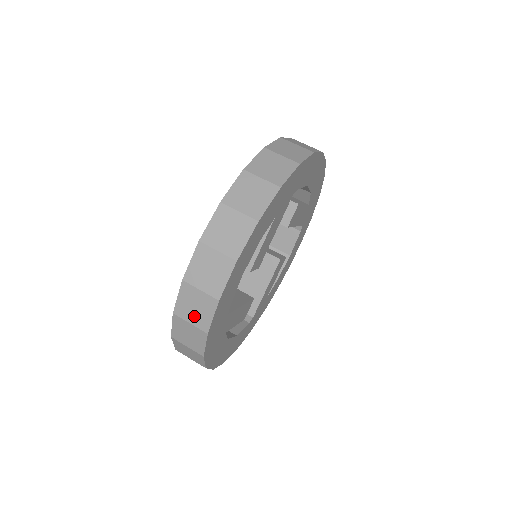
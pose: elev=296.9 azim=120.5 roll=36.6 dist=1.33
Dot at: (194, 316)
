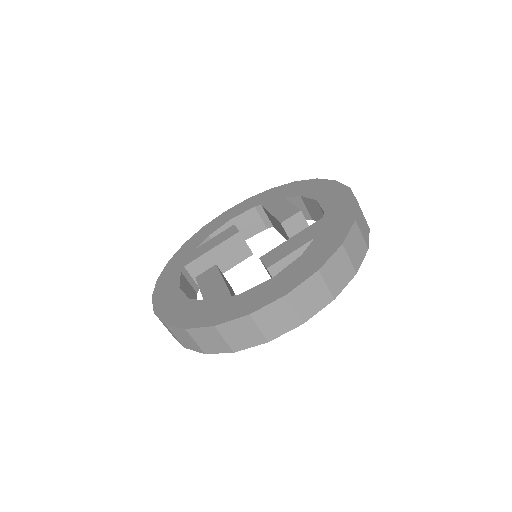
Dot at: occluded
